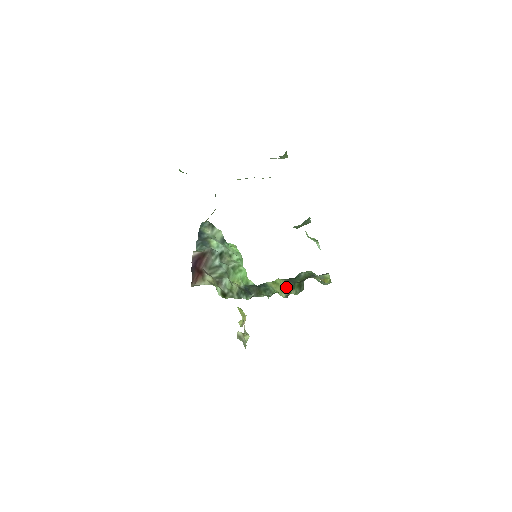
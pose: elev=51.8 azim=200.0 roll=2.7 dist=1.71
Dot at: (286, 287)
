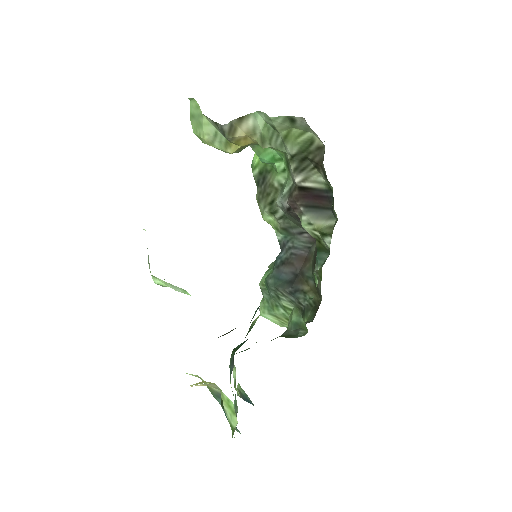
Dot at: occluded
